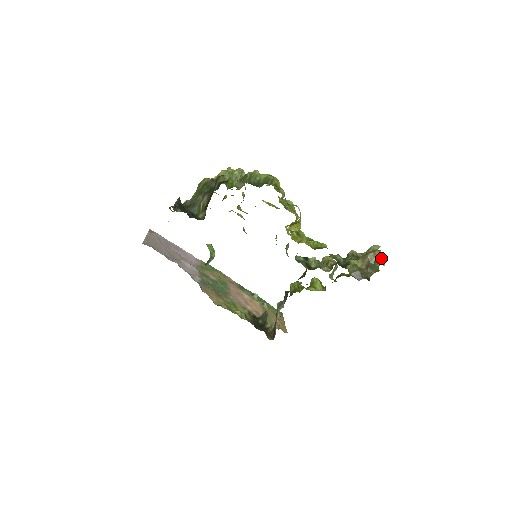
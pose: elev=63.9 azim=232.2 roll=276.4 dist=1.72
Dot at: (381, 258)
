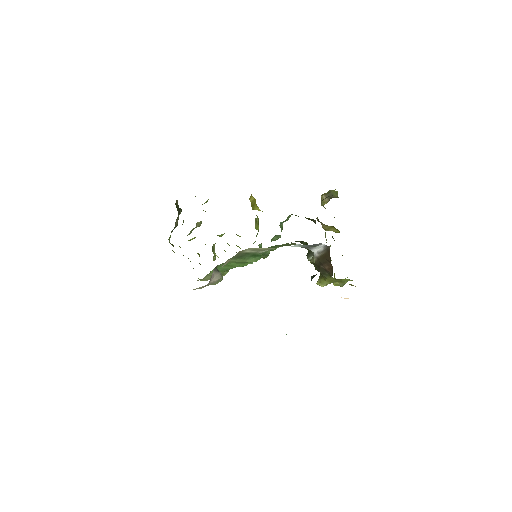
Dot at: occluded
